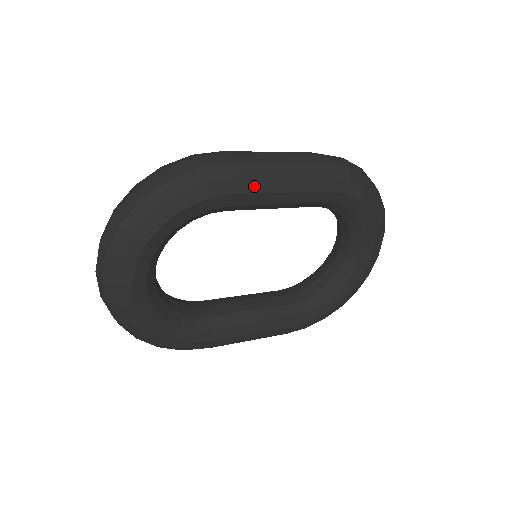
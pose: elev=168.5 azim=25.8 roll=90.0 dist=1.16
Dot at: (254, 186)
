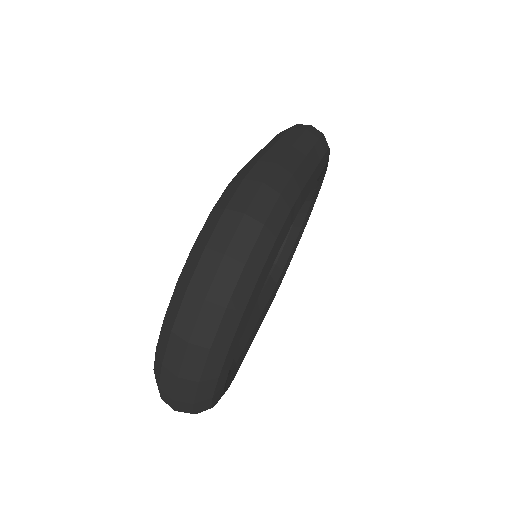
Dot at: (305, 192)
